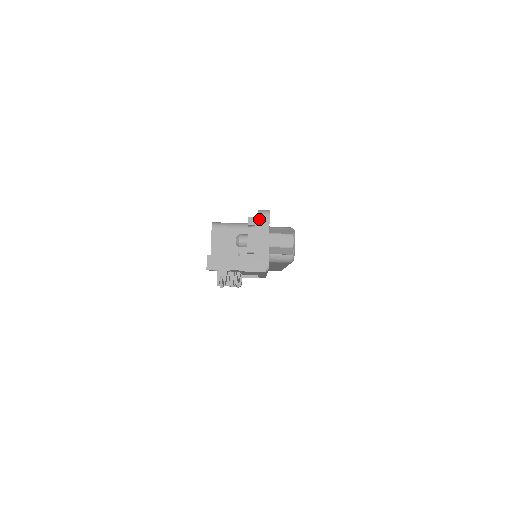
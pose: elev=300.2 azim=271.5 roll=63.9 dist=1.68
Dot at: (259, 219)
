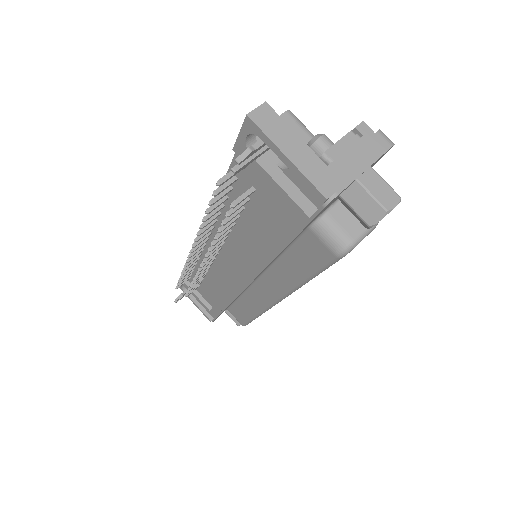
Dot at: (375, 136)
